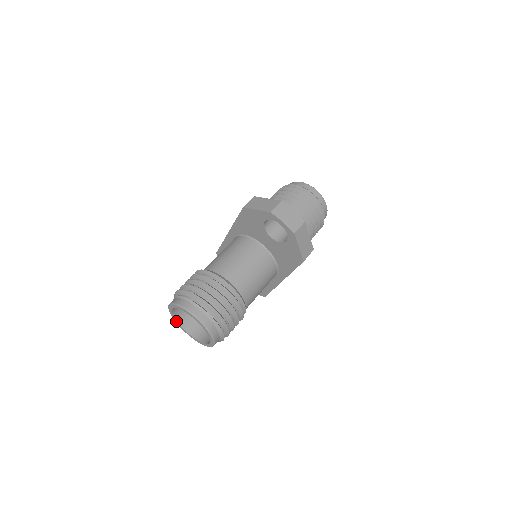
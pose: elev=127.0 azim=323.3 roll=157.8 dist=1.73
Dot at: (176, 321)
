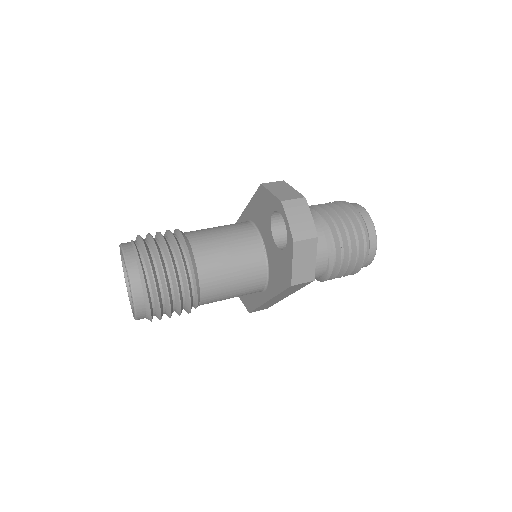
Dot at: (123, 270)
